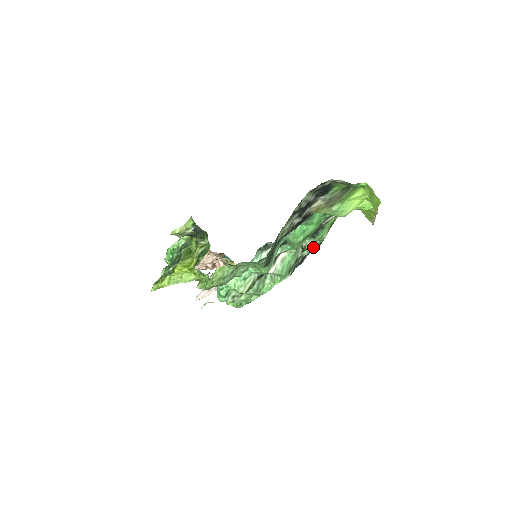
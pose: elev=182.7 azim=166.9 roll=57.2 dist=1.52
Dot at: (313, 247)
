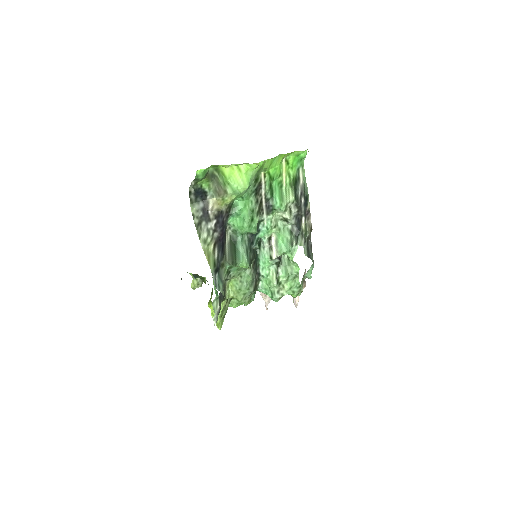
Dot at: (293, 212)
